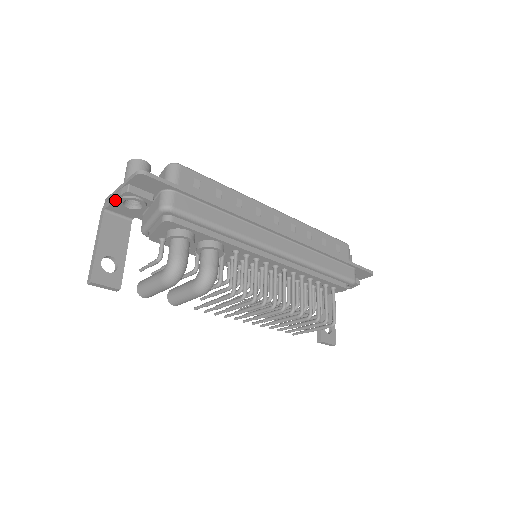
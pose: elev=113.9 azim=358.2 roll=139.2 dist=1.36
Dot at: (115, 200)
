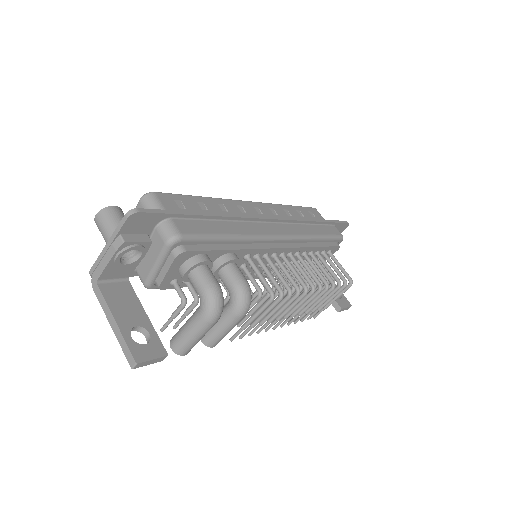
Dot at: (109, 262)
